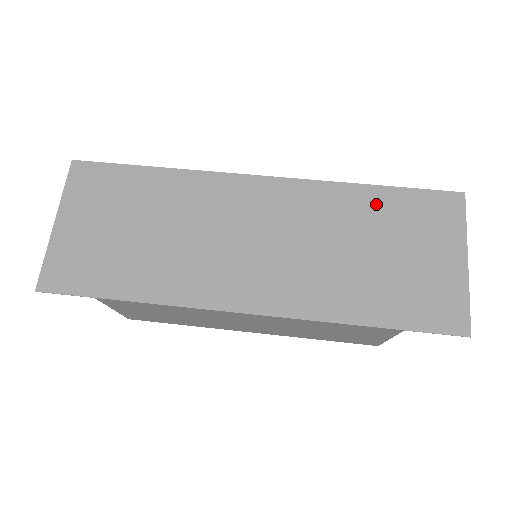
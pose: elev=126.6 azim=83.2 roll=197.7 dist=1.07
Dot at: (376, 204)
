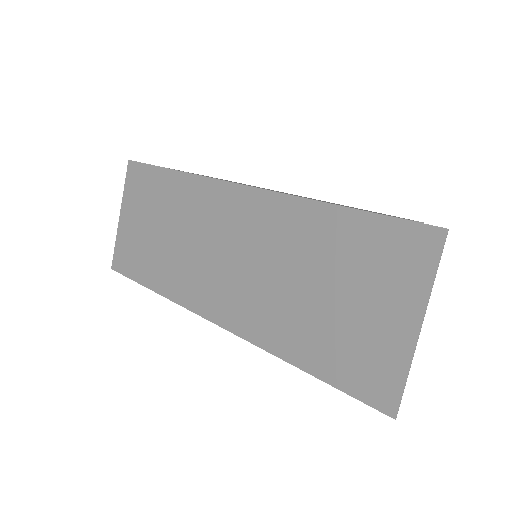
Dot at: (335, 231)
